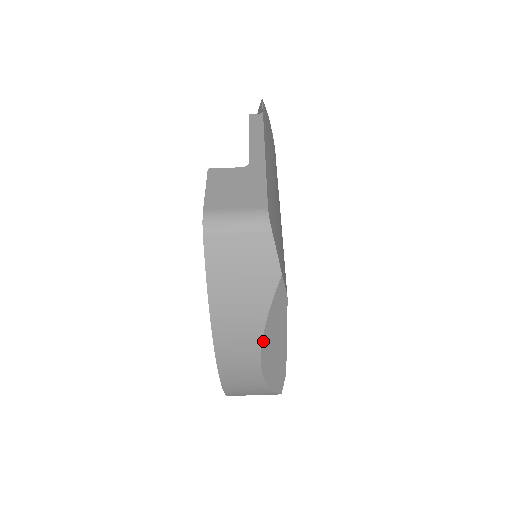
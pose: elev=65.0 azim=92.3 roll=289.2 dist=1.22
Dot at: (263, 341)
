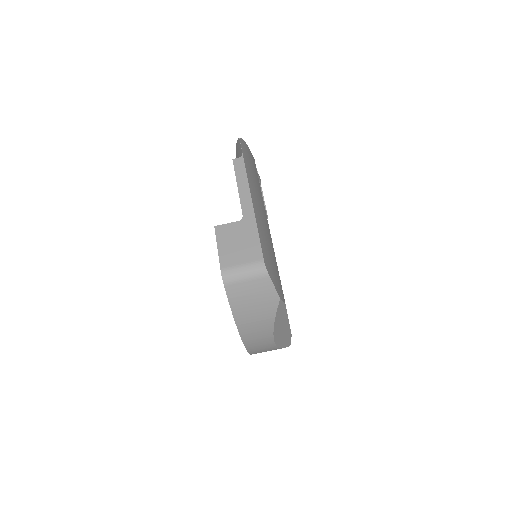
Dot at: (274, 332)
